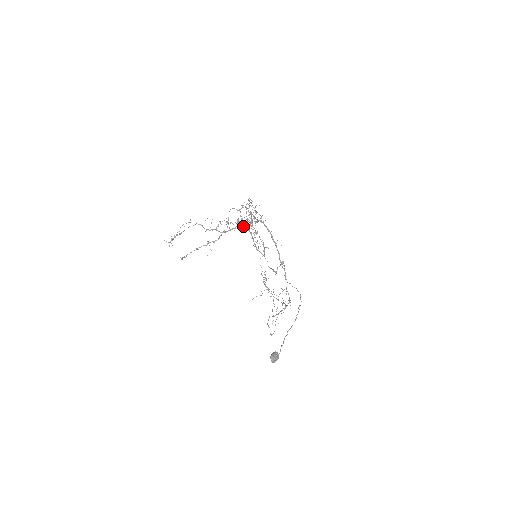
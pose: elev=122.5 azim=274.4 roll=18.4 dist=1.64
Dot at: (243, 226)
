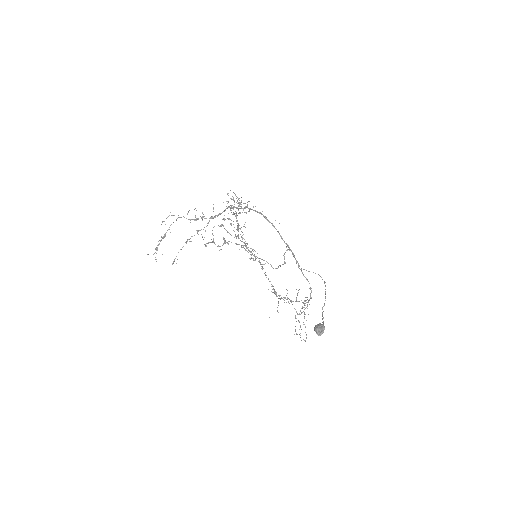
Dot at: (231, 242)
